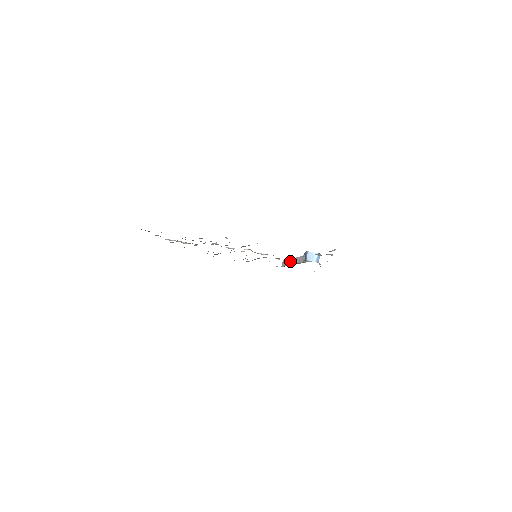
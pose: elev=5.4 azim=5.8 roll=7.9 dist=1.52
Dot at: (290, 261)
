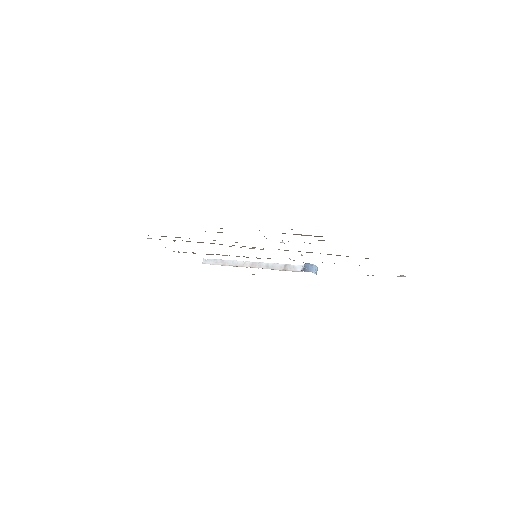
Dot at: (239, 263)
